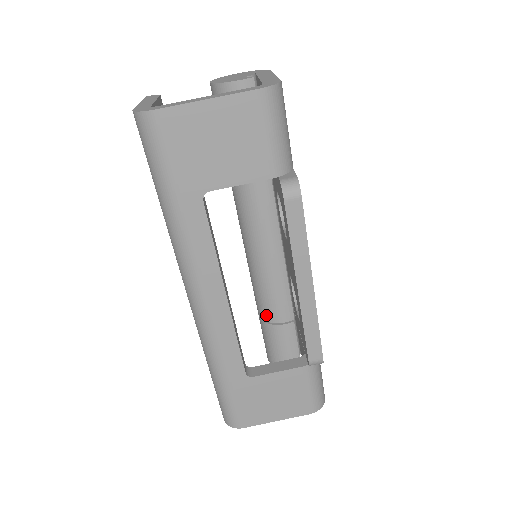
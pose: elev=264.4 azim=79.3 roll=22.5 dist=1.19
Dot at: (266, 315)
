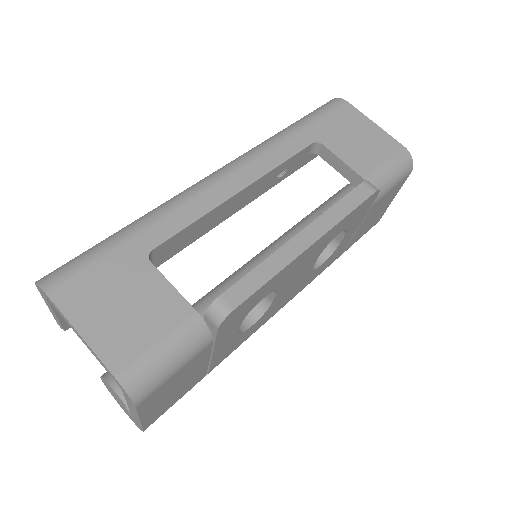
Dot at: occluded
